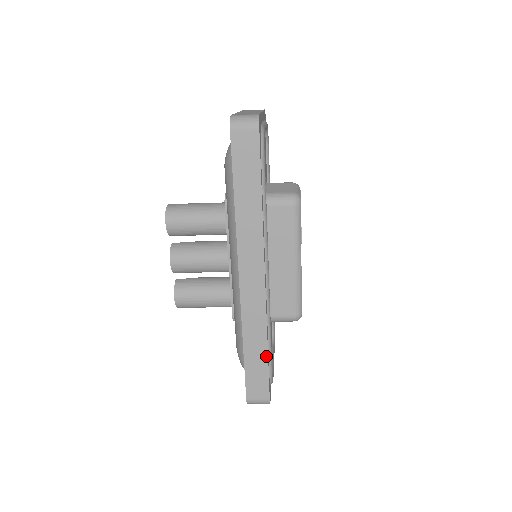
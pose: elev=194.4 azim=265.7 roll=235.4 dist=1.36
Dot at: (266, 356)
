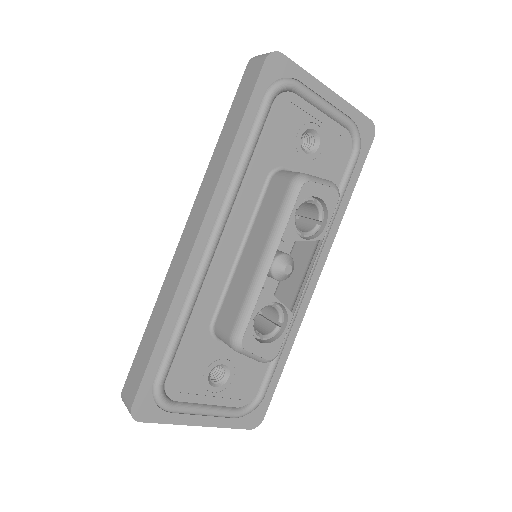
Dot at: (156, 340)
